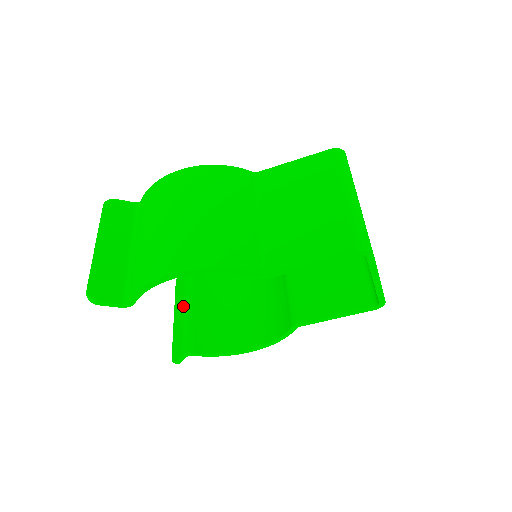
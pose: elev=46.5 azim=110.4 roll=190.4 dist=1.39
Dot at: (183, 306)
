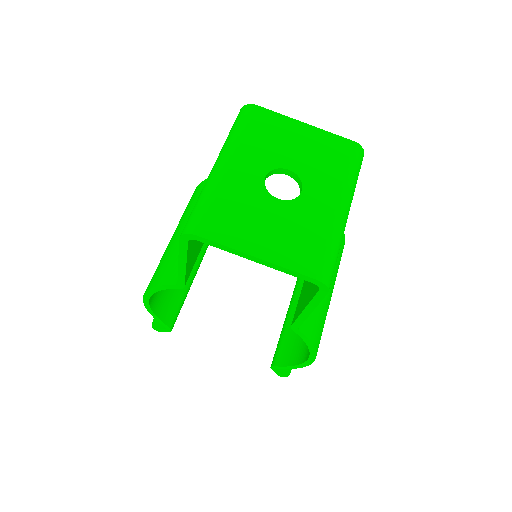
Dot at: occluded
